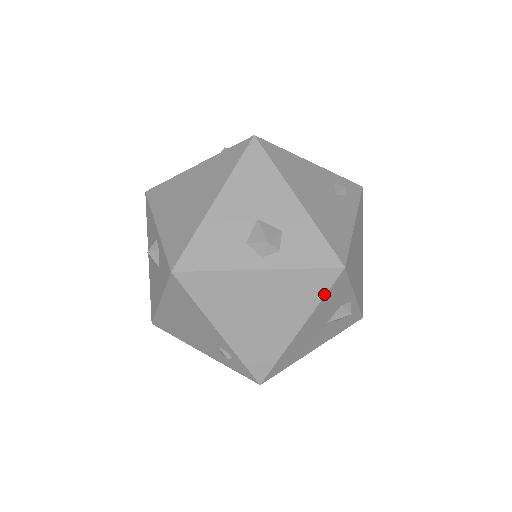
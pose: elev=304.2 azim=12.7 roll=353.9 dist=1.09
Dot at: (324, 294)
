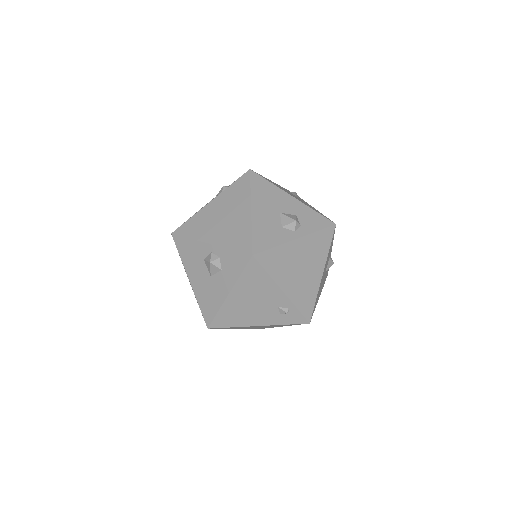
Dot at: (330, 245)
